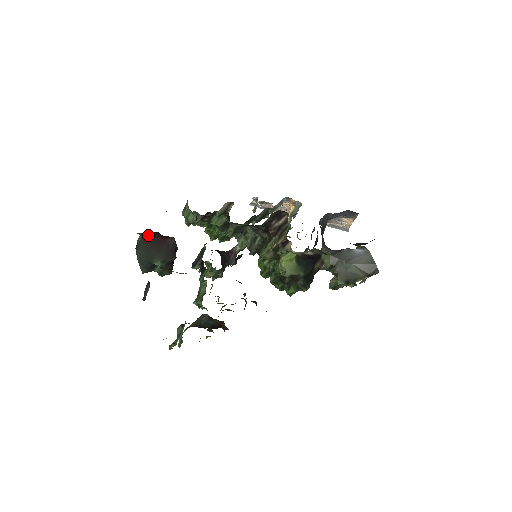
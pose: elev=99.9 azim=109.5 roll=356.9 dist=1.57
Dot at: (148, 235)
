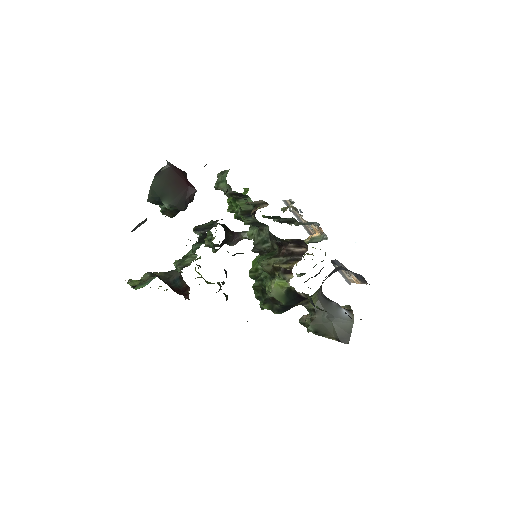
Dot at: (175, 170)
